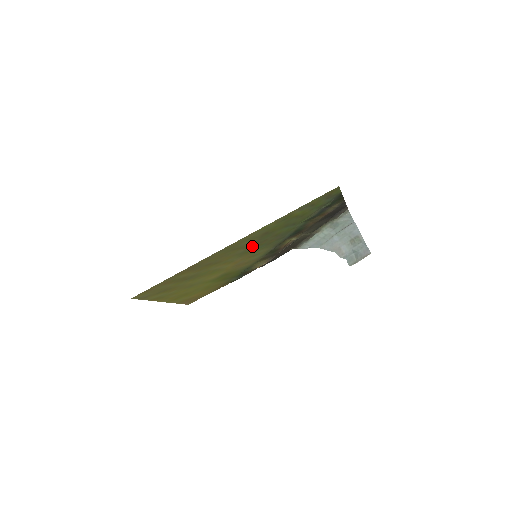
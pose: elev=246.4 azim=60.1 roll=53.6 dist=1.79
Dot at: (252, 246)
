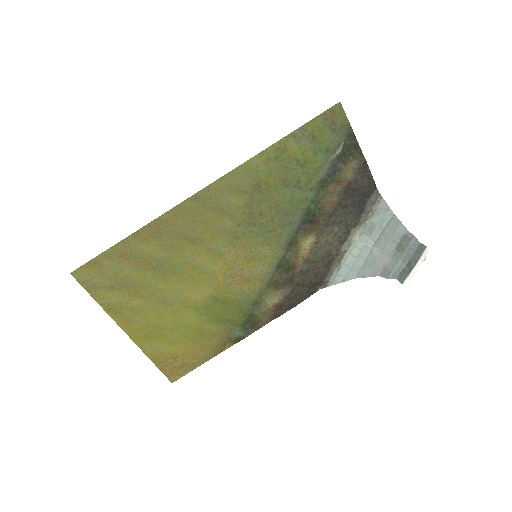
Dot at: (244, 220)
